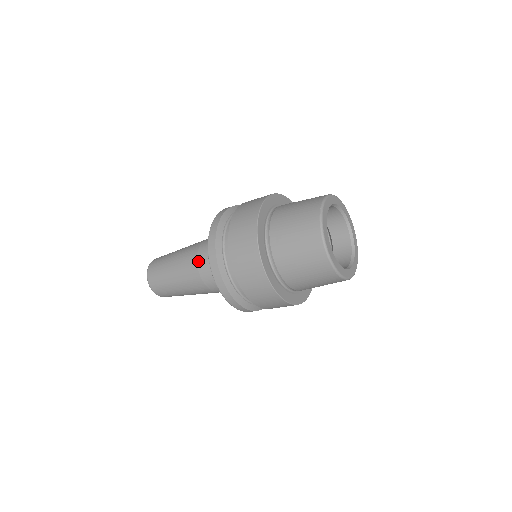
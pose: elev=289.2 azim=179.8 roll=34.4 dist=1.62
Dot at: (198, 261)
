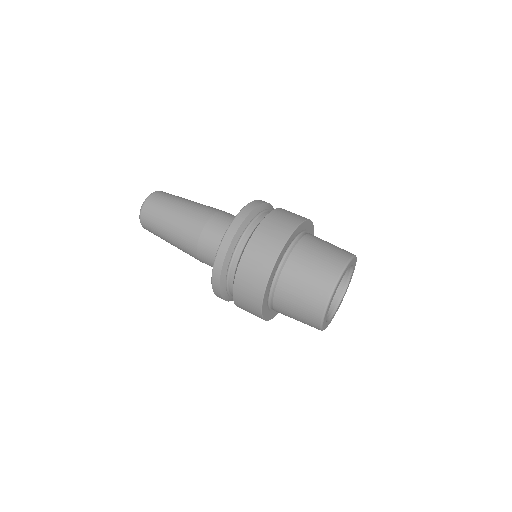
Dot at: (218, 212)
